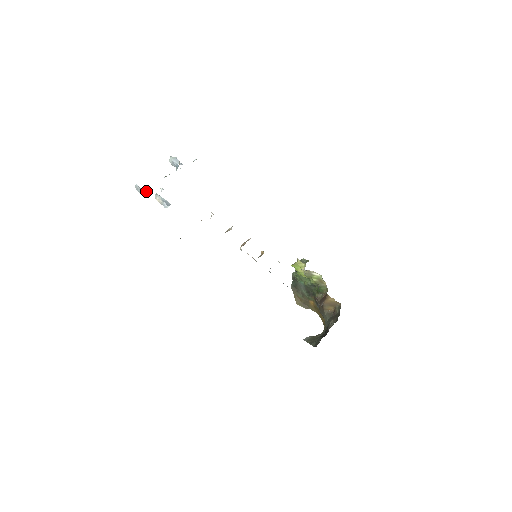
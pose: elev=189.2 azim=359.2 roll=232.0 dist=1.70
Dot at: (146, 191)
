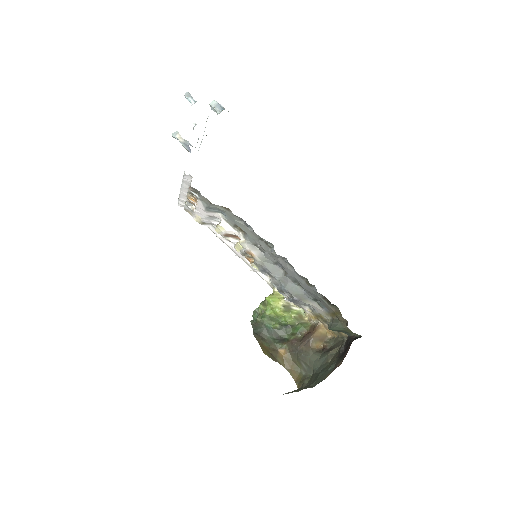
Dot at: occluded
